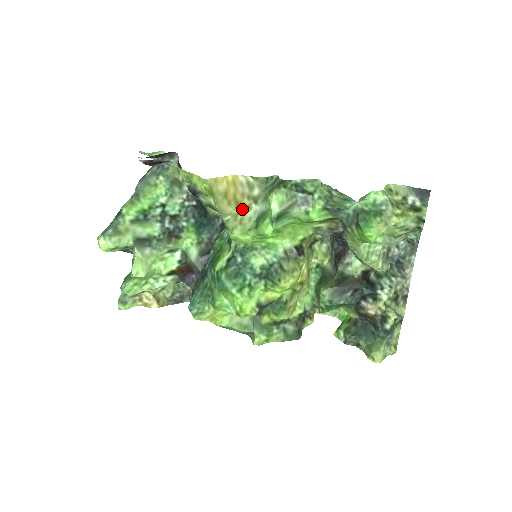
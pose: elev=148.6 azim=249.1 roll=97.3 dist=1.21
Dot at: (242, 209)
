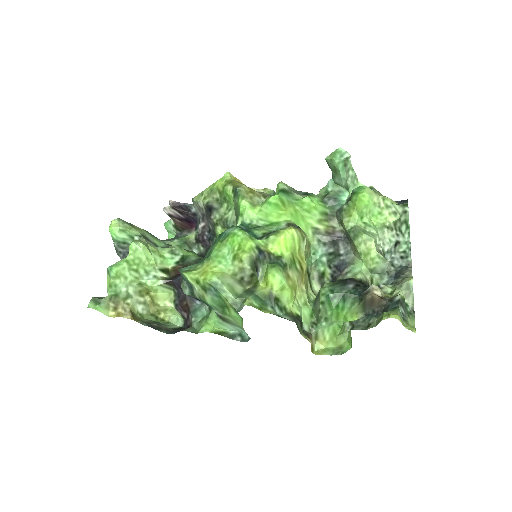
Dot at: (253, 193)
